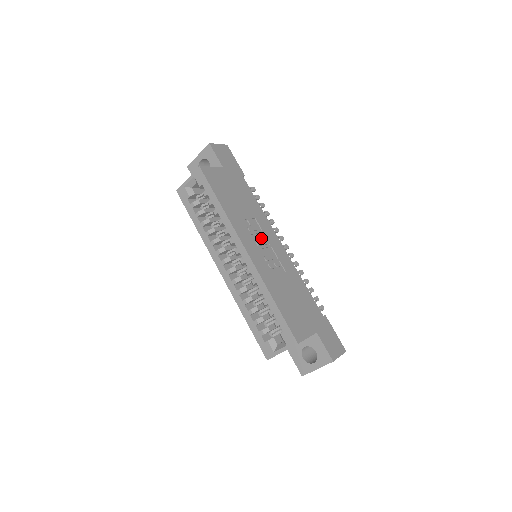
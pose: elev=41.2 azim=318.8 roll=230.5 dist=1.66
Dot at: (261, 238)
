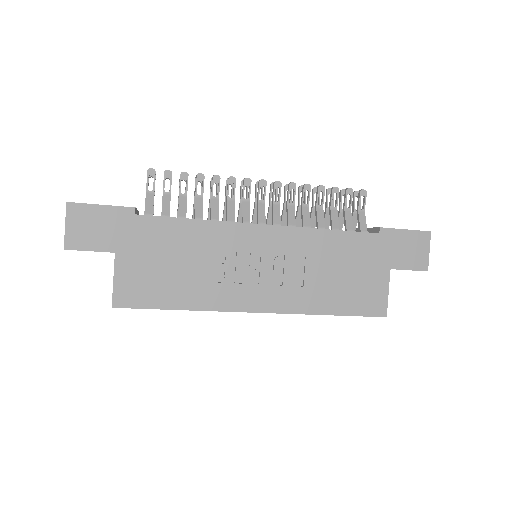
Dot at: (246, 263)
